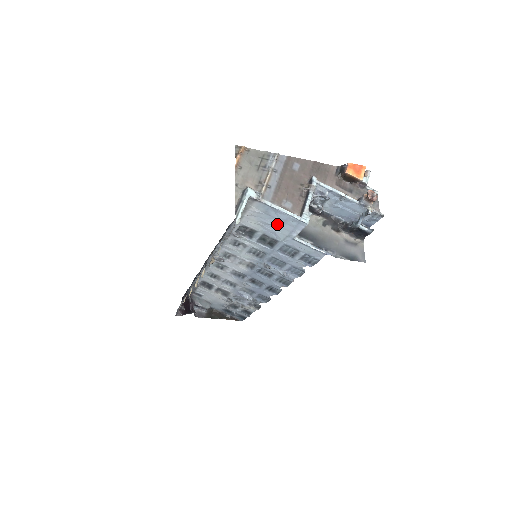
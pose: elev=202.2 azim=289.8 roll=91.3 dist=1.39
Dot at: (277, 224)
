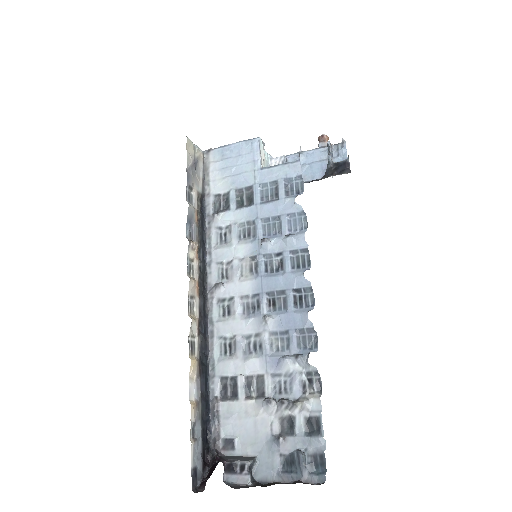
Dot at: (239, 164)
